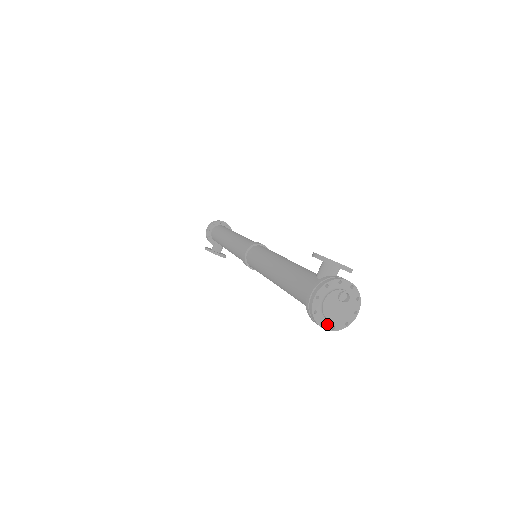
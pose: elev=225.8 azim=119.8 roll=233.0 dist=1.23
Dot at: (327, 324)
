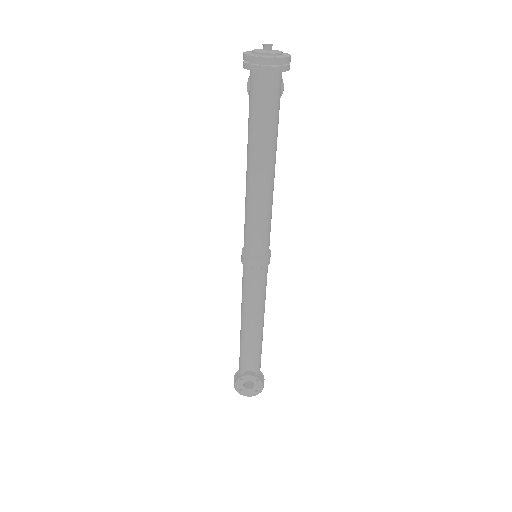
Dot at: (266, 57)
